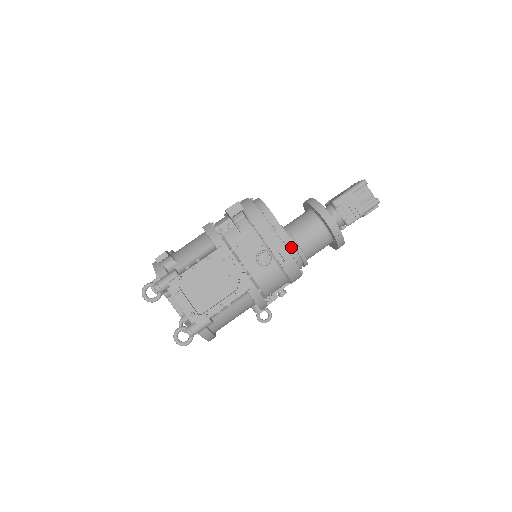
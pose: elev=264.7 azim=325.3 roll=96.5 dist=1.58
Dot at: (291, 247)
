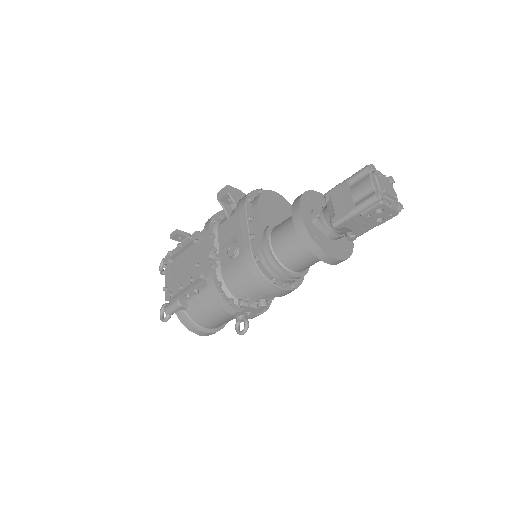
Dot at: (262, 243)
